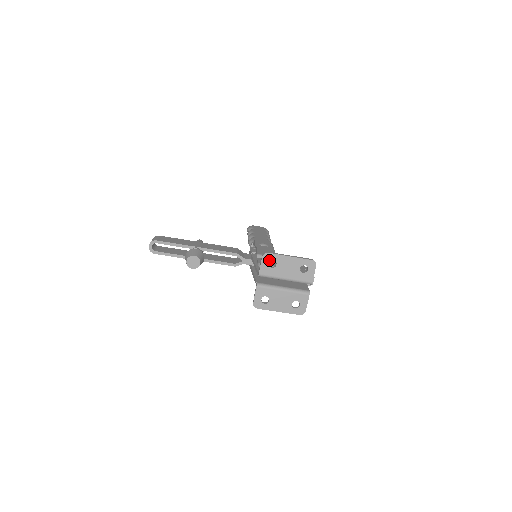
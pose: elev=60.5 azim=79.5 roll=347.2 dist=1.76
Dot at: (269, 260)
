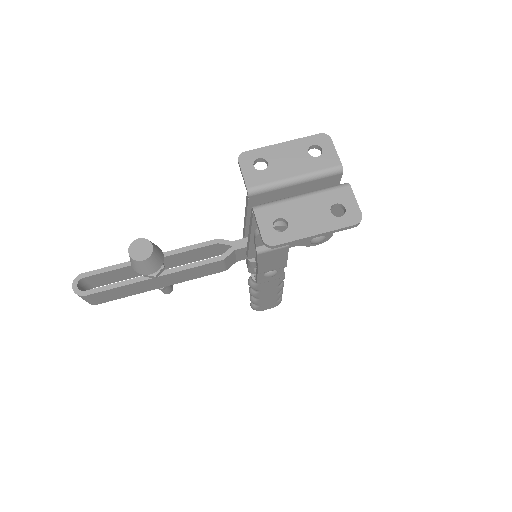
Dot at: (252, 161)
